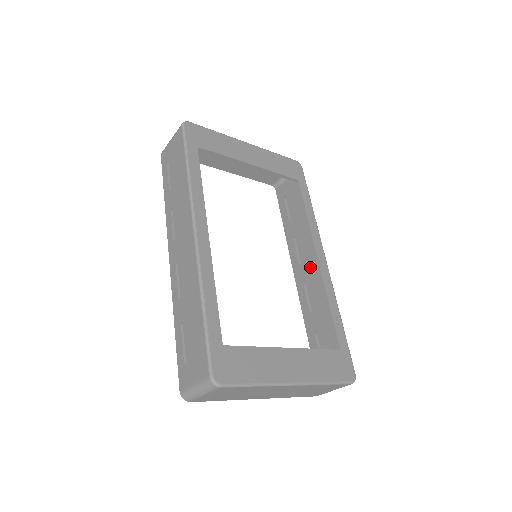
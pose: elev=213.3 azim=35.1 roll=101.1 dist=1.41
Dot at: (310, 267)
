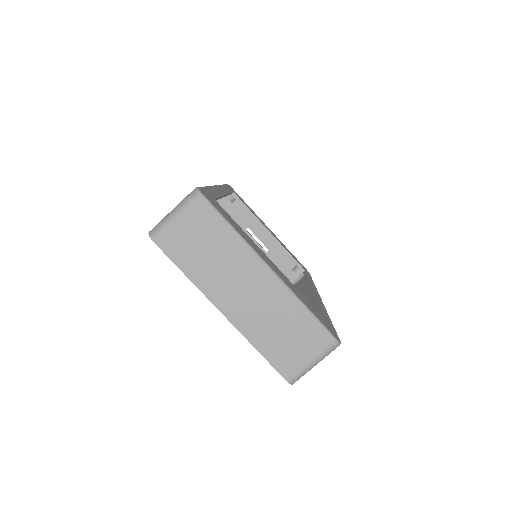
Dot at: occluded
